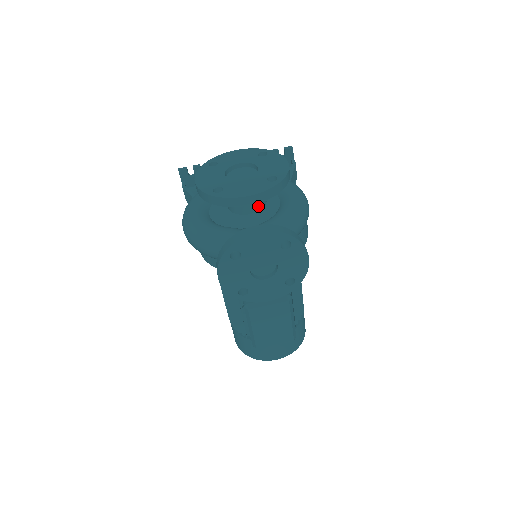
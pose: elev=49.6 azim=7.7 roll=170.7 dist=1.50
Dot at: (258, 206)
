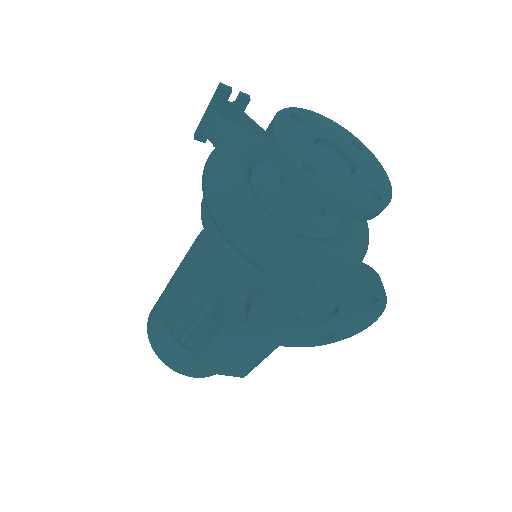
Dot at: (323, 211)
